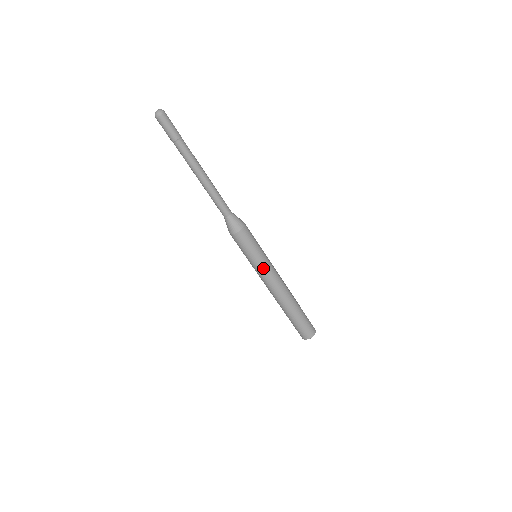
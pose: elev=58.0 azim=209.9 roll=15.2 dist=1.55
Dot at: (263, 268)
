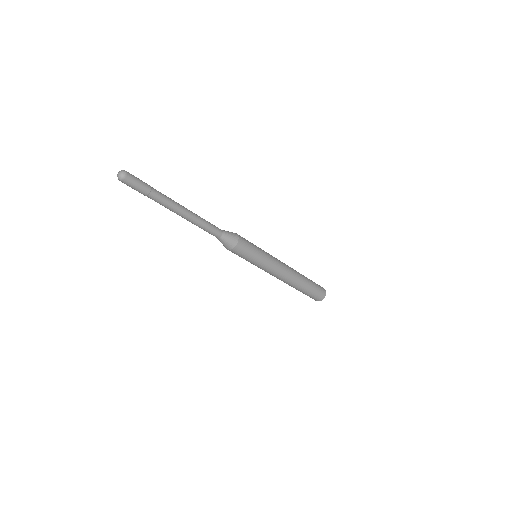
Dot at: (268, 262)
